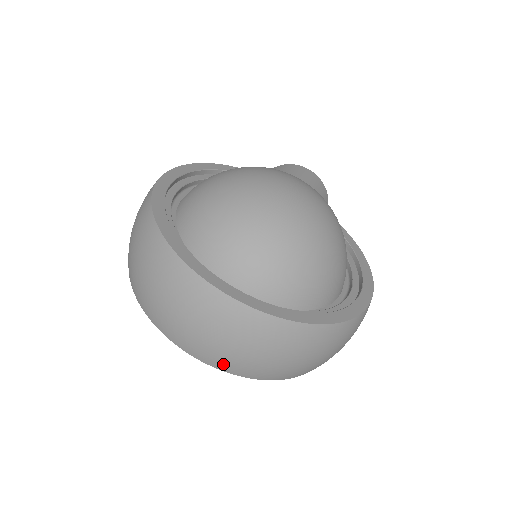
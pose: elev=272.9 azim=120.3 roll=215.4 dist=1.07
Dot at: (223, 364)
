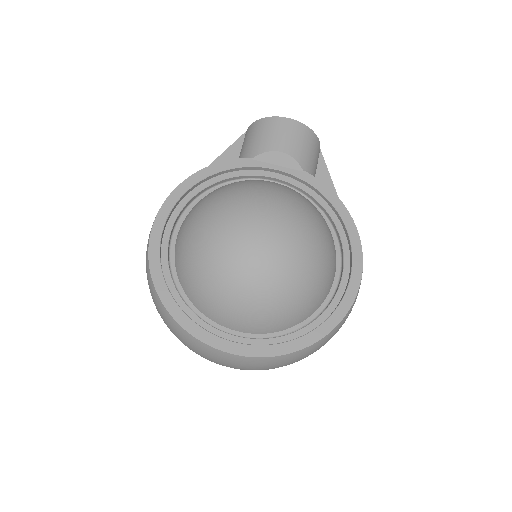
Dot at: occluded
